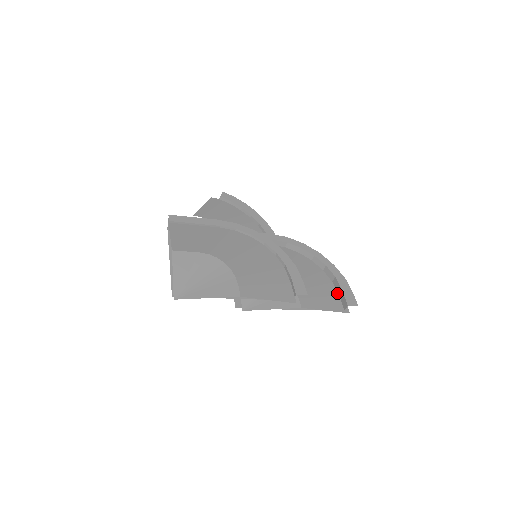
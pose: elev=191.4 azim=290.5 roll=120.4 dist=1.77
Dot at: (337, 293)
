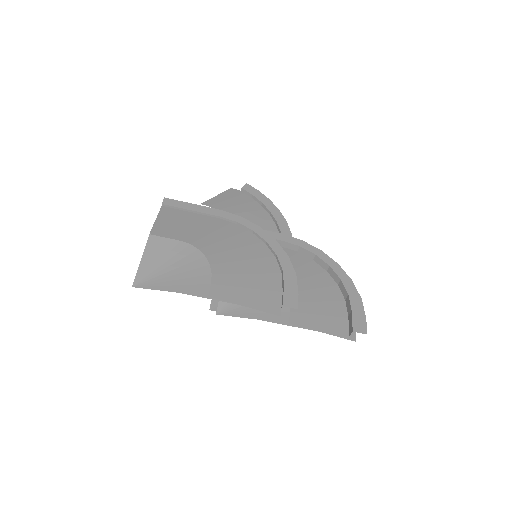
Dot at: (347, 314)
